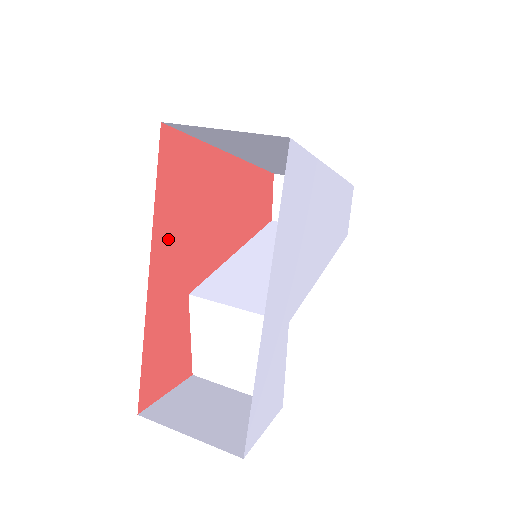
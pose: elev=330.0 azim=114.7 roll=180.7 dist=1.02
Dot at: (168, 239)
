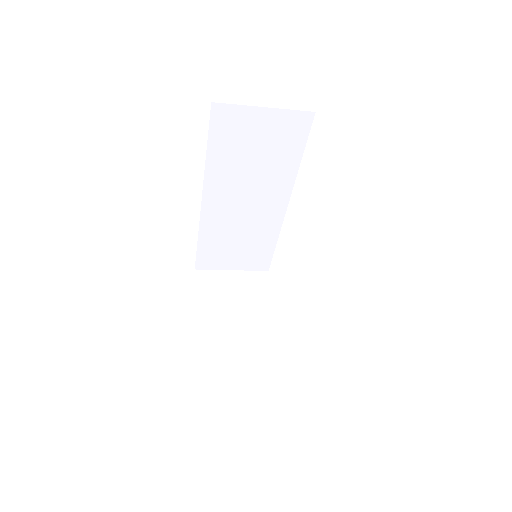
Dot at: occluded
